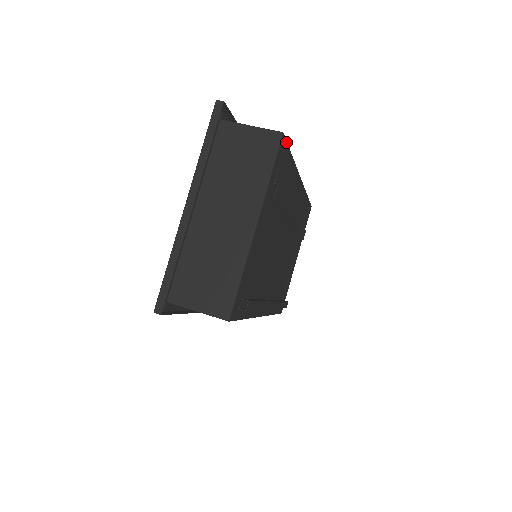
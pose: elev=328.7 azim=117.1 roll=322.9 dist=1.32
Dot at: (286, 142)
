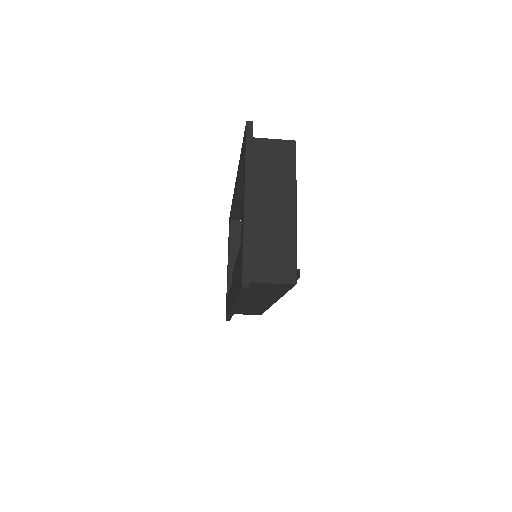
Dot at: occluded
